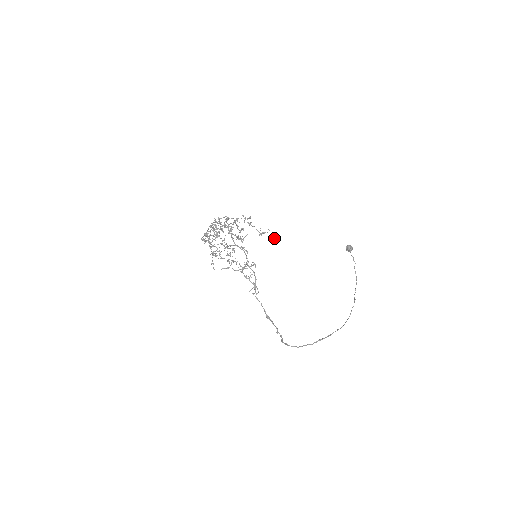
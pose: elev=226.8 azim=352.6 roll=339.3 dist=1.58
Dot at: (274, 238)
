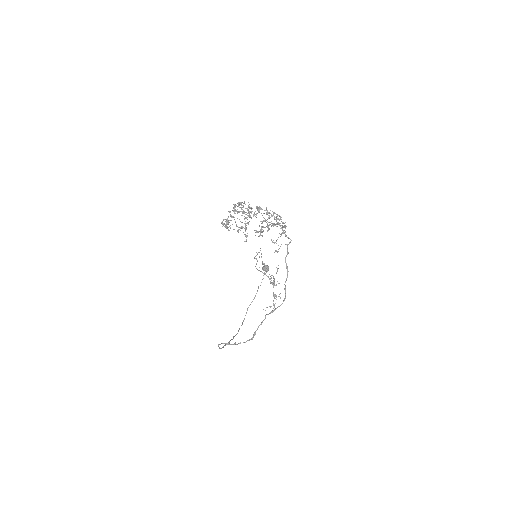
Dot at: (276, 251)
